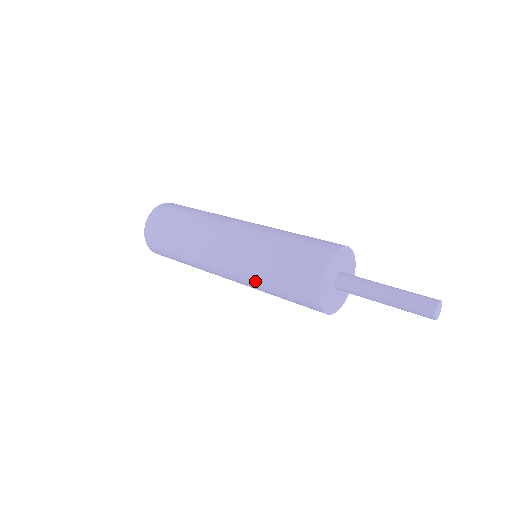
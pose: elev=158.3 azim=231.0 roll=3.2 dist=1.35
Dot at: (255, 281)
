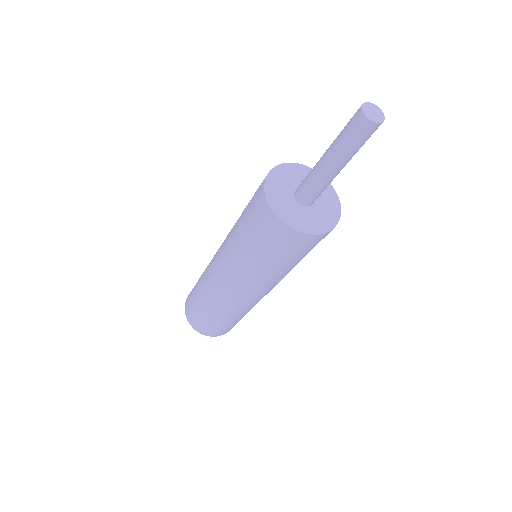
Dot at: (246, 267)
